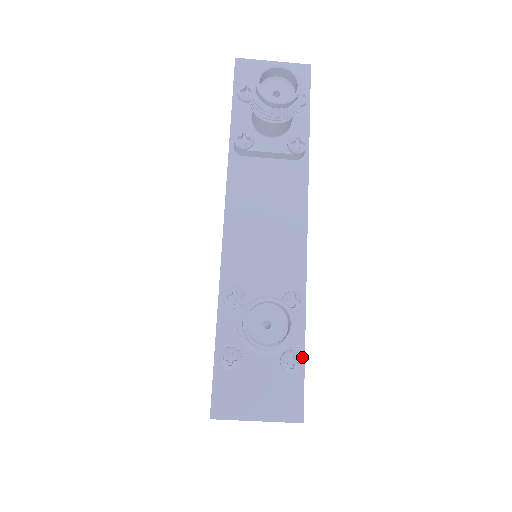
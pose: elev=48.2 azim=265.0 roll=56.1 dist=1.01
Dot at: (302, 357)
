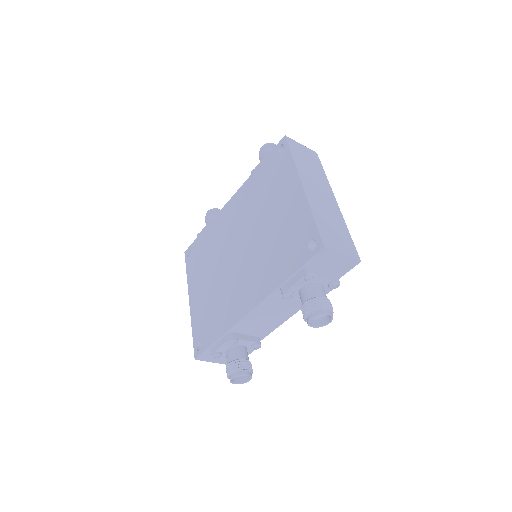
Dot at: occluded
